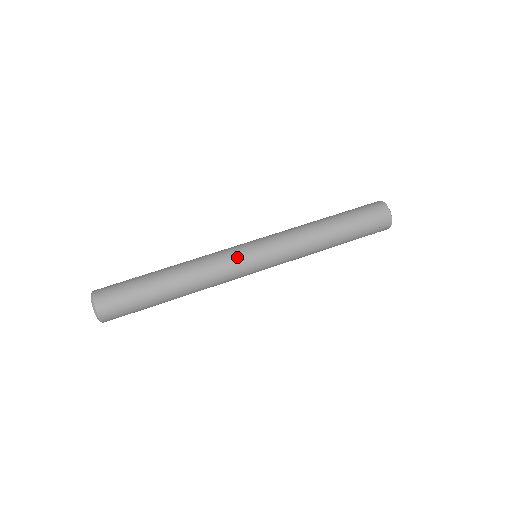
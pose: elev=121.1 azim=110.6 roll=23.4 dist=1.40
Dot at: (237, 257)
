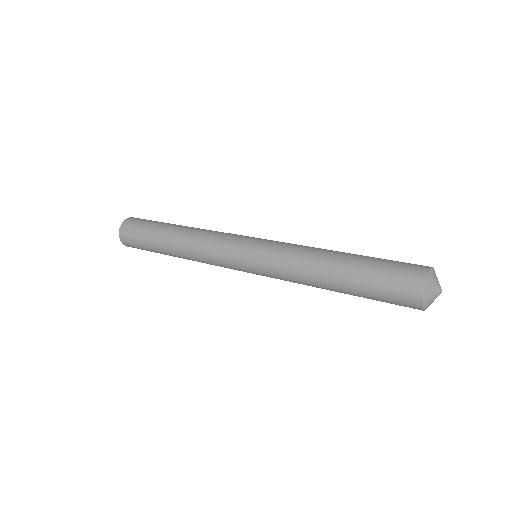
Dot at: (237, 235)
